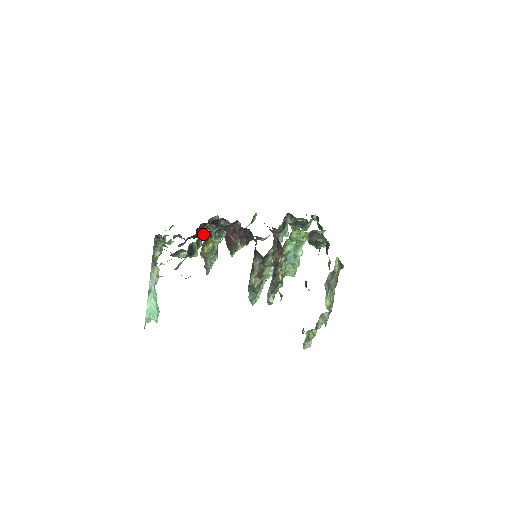
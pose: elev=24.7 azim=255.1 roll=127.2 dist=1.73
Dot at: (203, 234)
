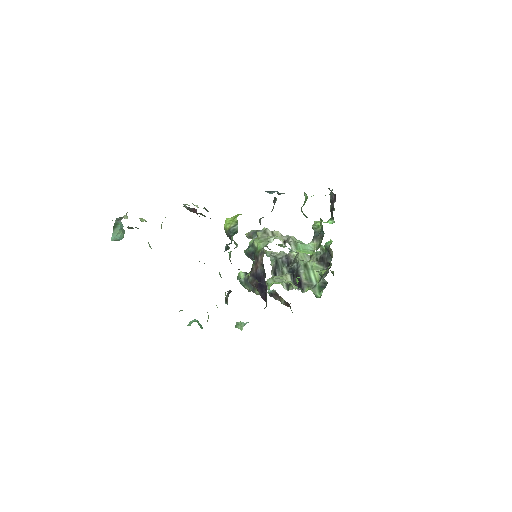
Dot at: occluded
